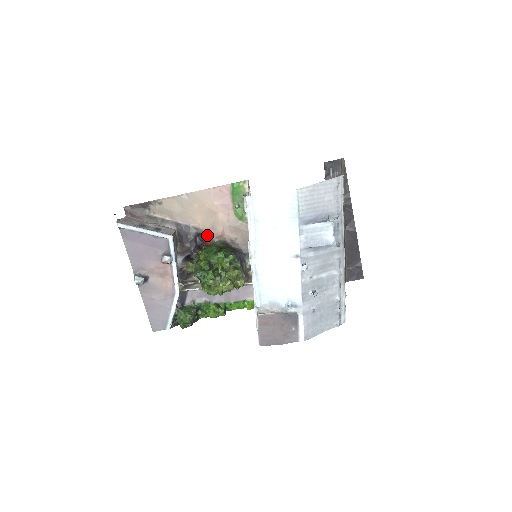
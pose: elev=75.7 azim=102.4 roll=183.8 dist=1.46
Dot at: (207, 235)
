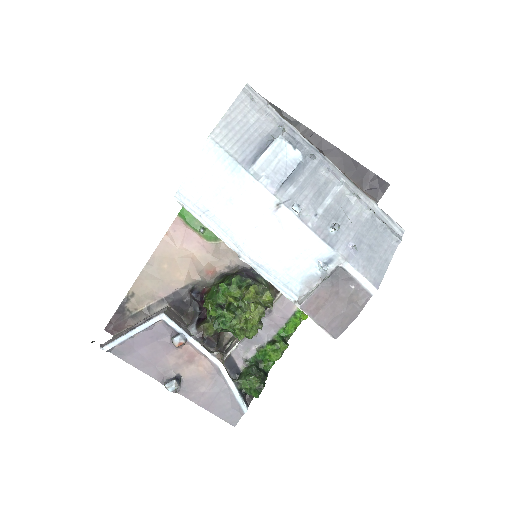
Dot at: (200, 284)
